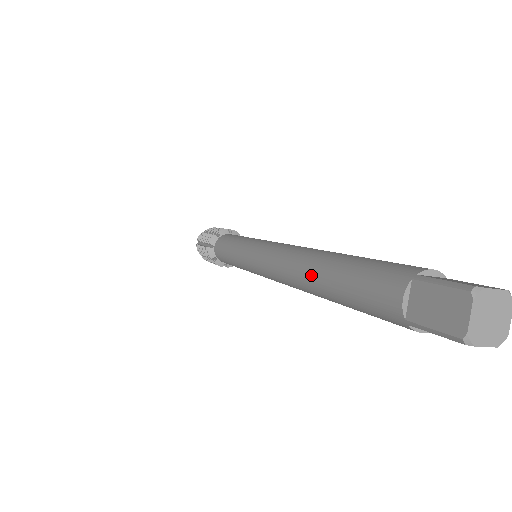
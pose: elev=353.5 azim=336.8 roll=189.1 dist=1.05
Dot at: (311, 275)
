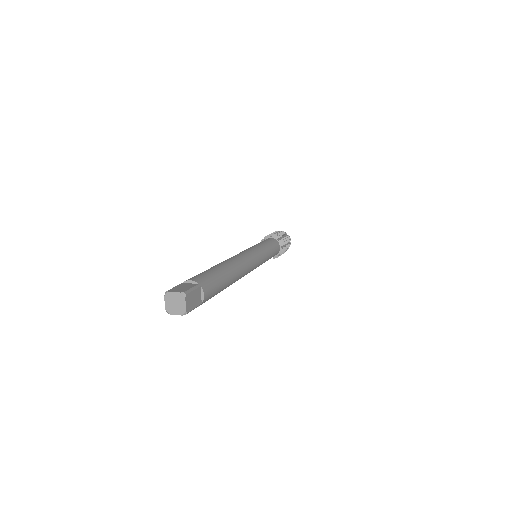
Dot at: occluded
